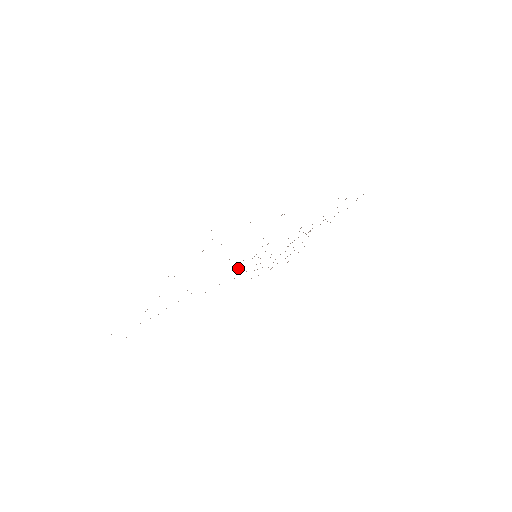
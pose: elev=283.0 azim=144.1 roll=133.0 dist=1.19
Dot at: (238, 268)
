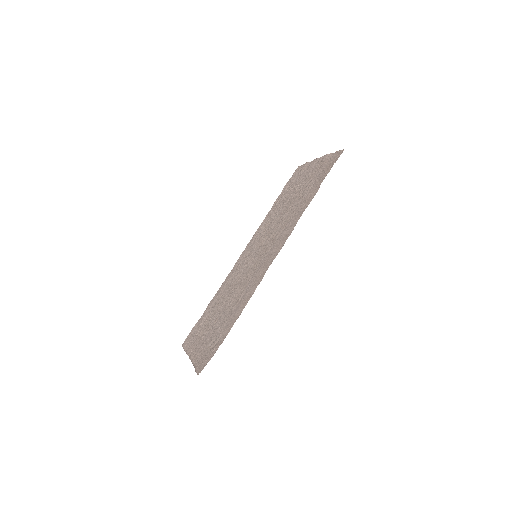
Dot at: (247, 264)
